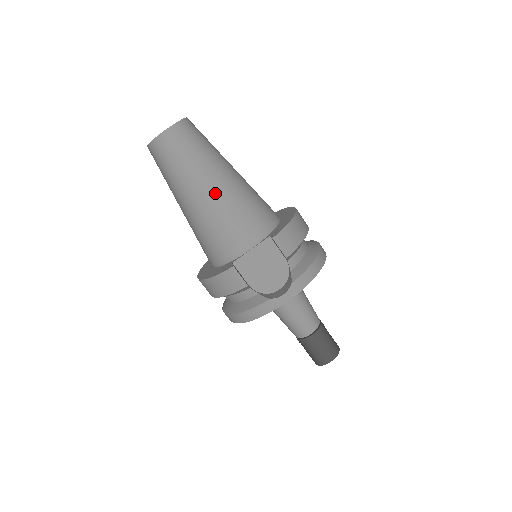
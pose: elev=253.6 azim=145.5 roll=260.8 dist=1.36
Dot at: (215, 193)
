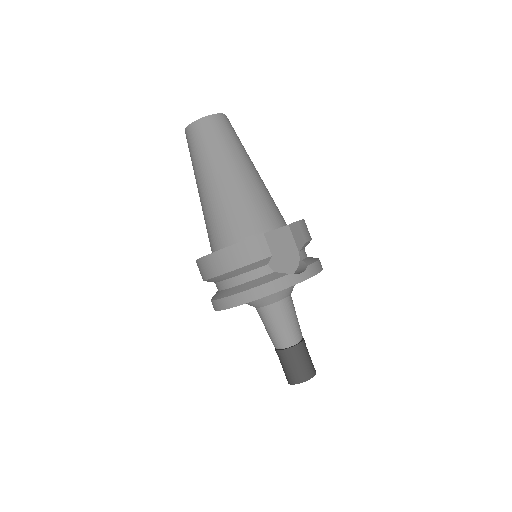
Dot at: (248, 175)
